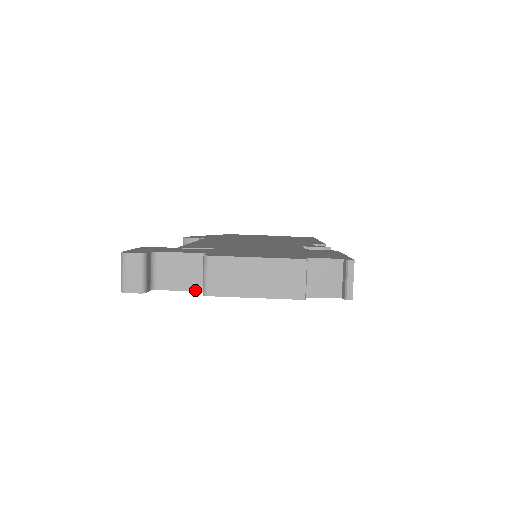
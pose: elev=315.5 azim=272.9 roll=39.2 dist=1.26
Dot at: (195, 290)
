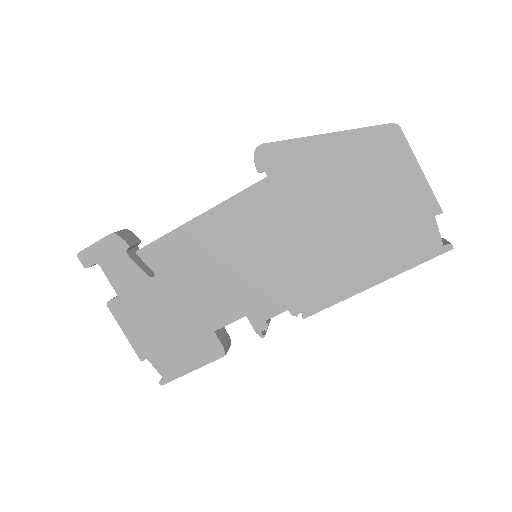
Dot at: occluded
